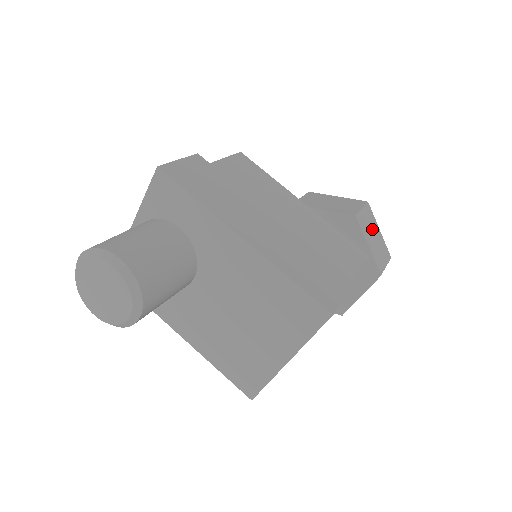
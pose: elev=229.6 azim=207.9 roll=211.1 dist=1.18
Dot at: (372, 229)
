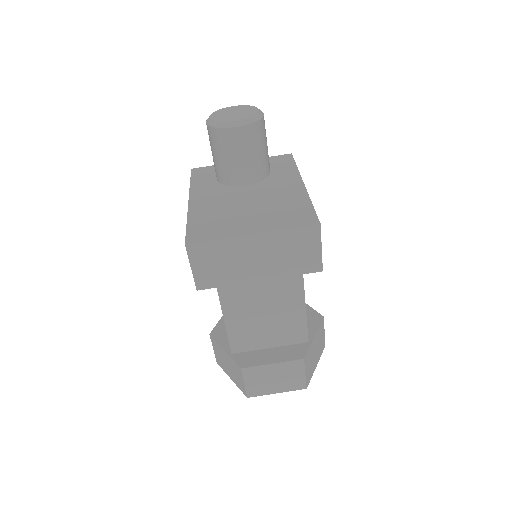
Dot at: (318, 349)
